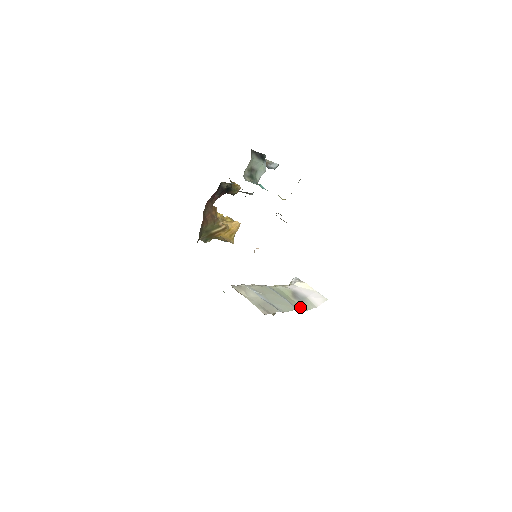
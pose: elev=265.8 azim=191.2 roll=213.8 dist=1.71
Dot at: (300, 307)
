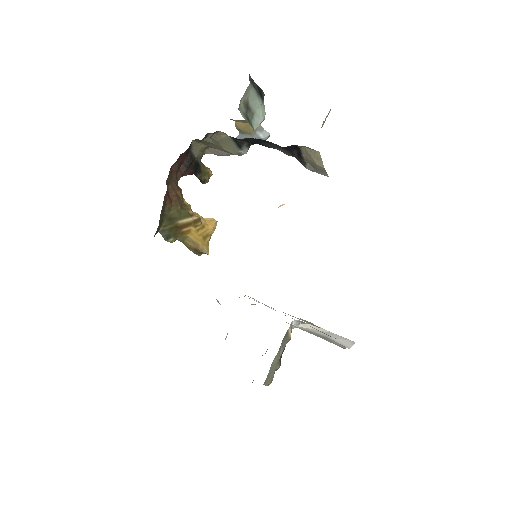
Dot at: occluded
